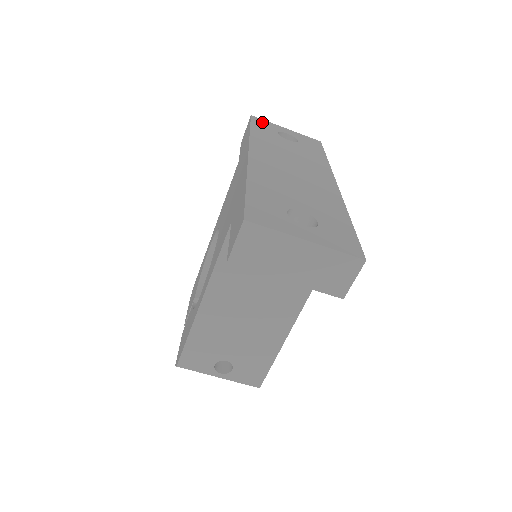
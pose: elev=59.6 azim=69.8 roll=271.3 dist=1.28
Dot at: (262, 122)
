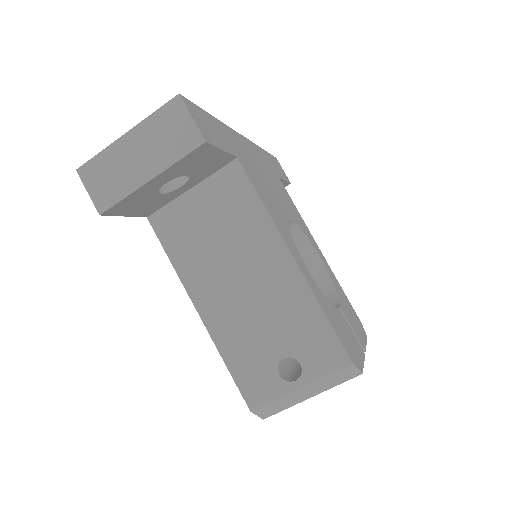
Dot at: occluded
